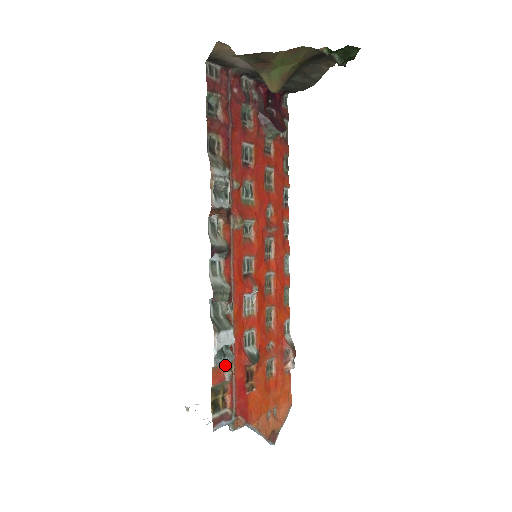
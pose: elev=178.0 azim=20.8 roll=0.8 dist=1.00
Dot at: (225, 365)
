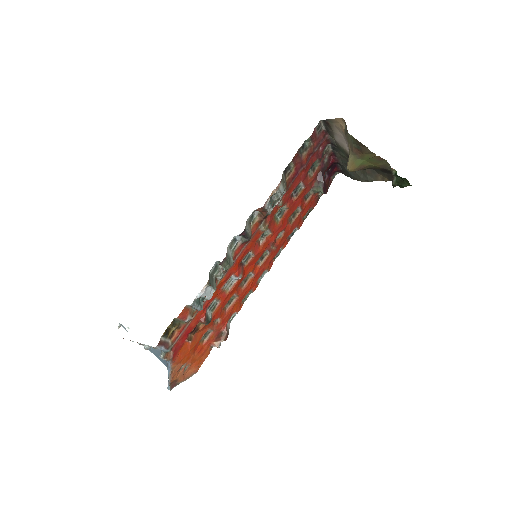
Dot at: (192, 310)
